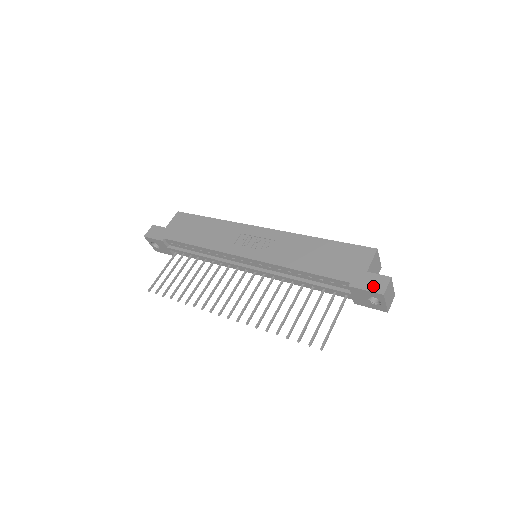
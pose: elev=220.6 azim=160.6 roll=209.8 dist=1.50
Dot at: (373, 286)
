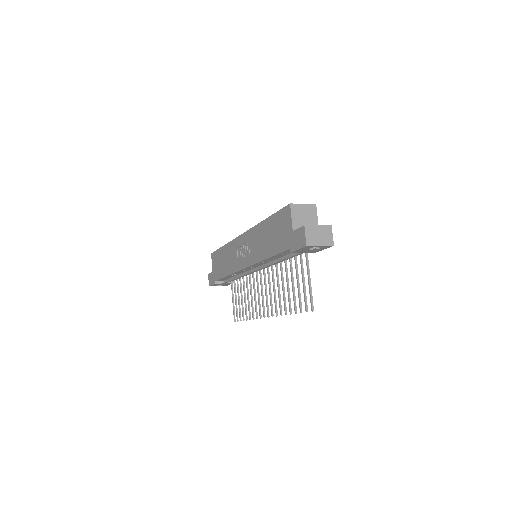
Dot at: (299, 243)
